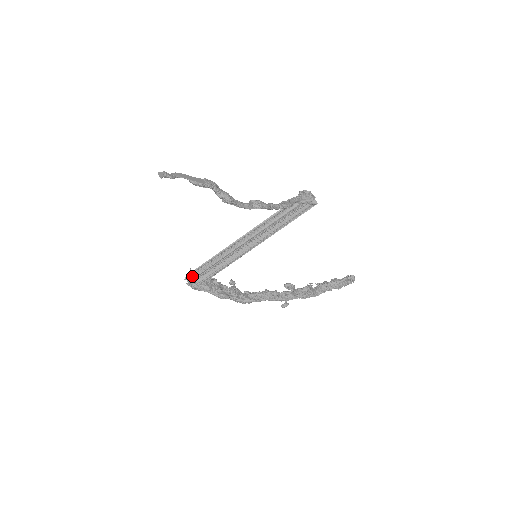
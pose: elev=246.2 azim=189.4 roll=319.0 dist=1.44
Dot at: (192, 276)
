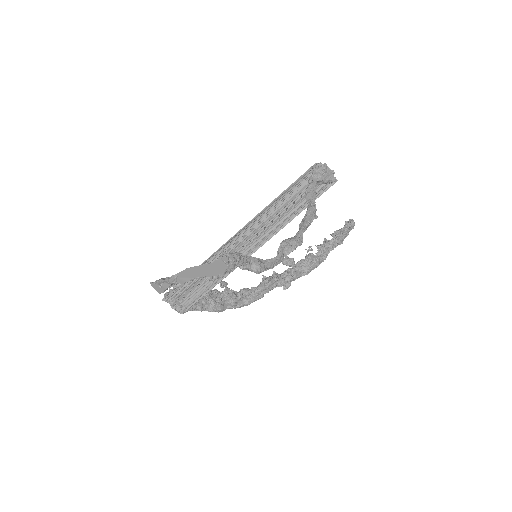
Dot at: (174, 298)
